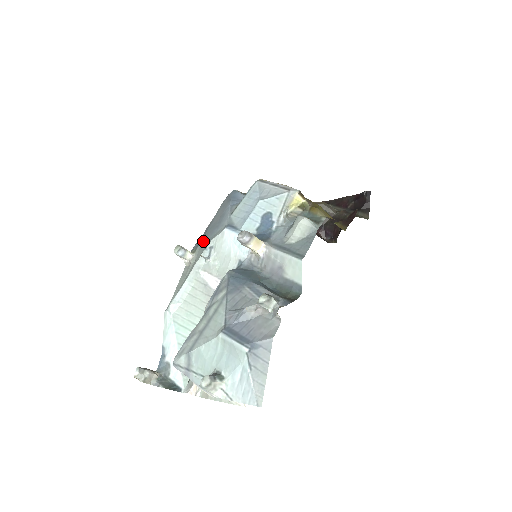
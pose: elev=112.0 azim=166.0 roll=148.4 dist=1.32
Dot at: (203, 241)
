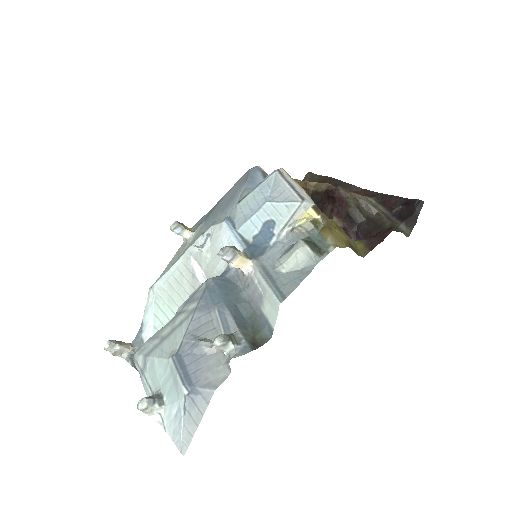
Dot at: (206, 221)
